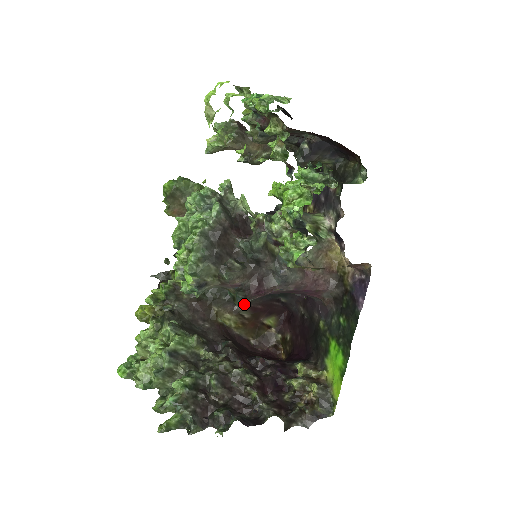
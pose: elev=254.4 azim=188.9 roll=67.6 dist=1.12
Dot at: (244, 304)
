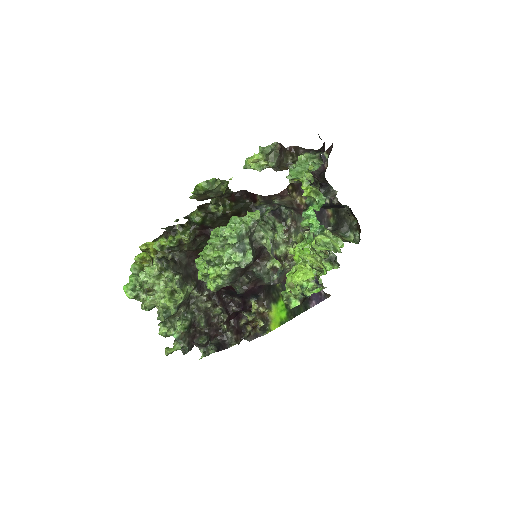
Dot at: occluded
